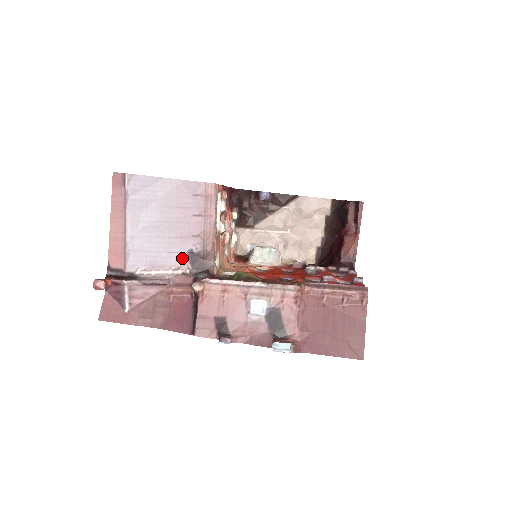
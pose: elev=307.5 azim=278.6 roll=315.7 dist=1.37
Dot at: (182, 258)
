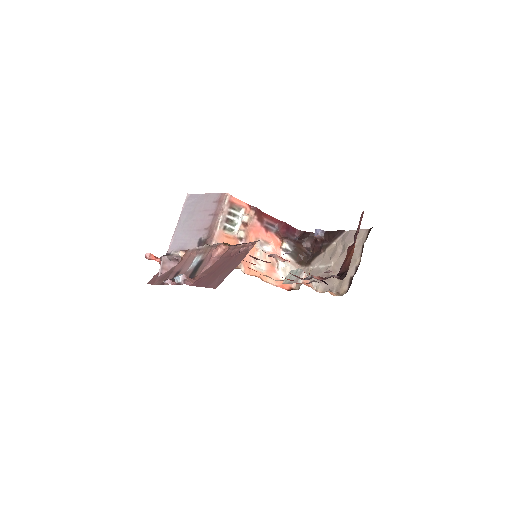
Dot at: (195, 244)
